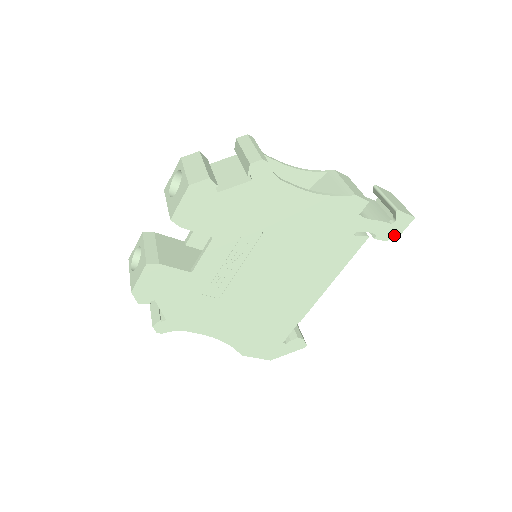
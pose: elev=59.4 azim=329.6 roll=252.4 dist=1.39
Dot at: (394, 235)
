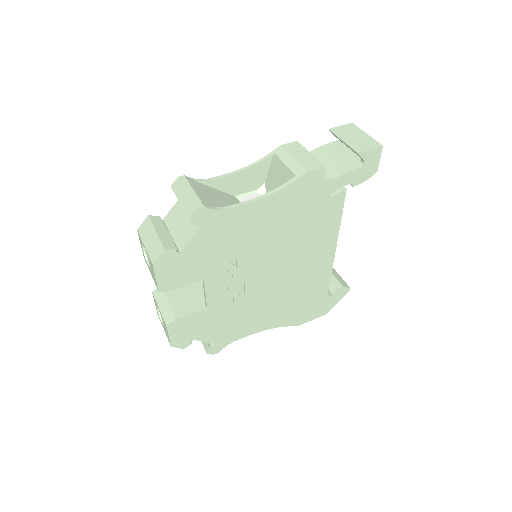
Dot at: (371, 171)
